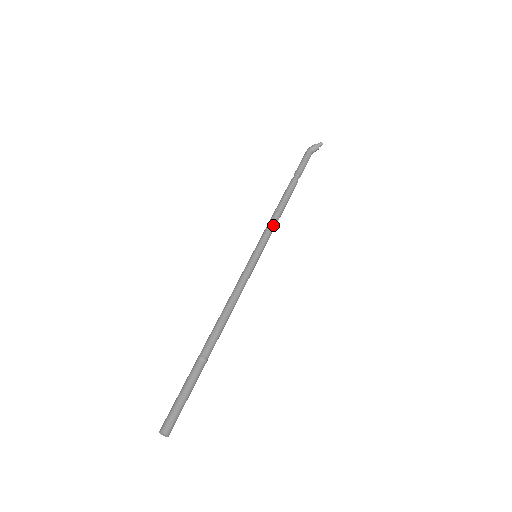
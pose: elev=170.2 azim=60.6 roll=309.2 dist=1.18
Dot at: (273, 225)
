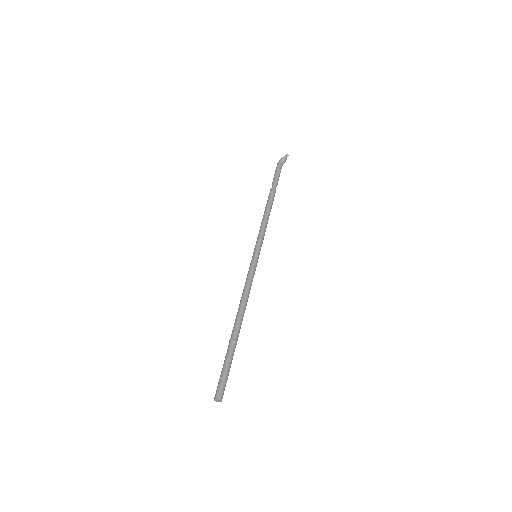
Dot at: (263, 229)
